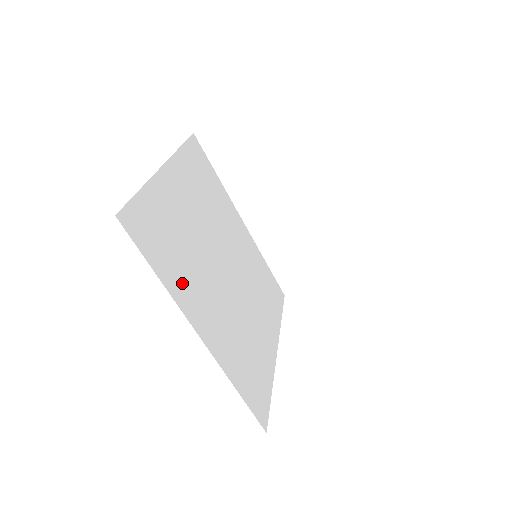
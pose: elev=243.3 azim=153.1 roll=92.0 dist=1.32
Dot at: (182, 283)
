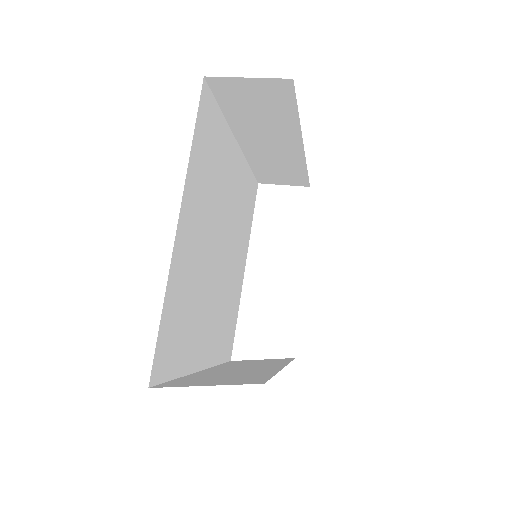
Dot at: (192, 346)
